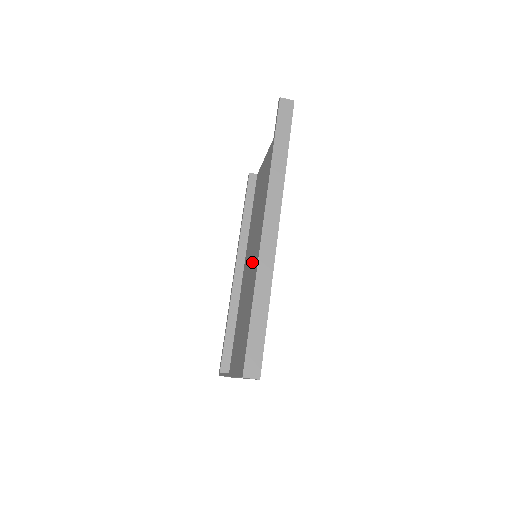
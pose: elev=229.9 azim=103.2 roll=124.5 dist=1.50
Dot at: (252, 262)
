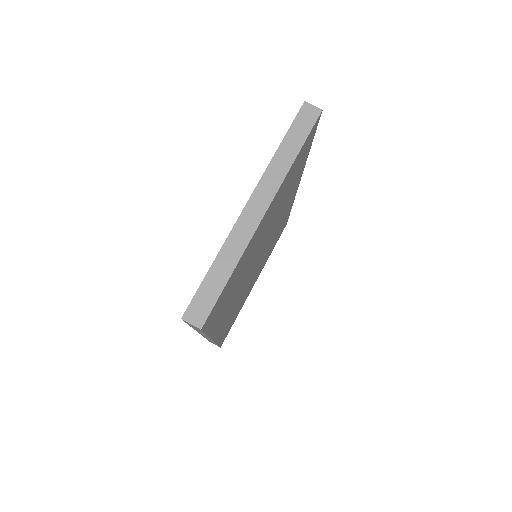
Dot at: occluded
